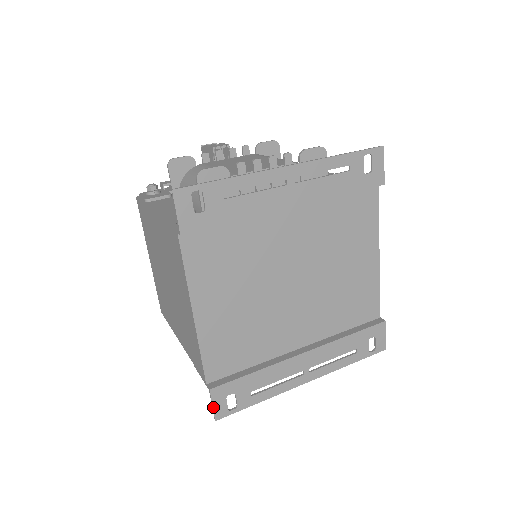
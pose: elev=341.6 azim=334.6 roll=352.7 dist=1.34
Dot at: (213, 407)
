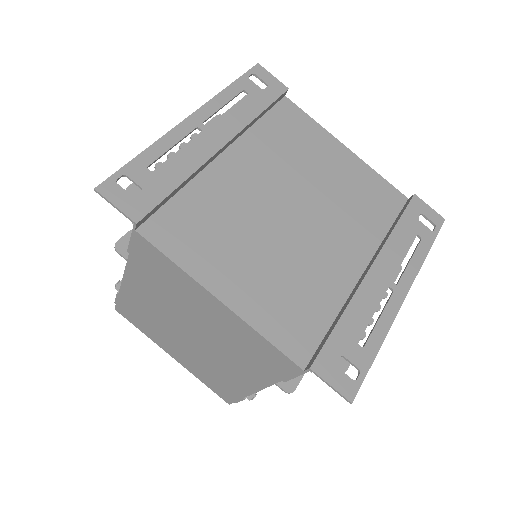
Dot at: (333, 388)
